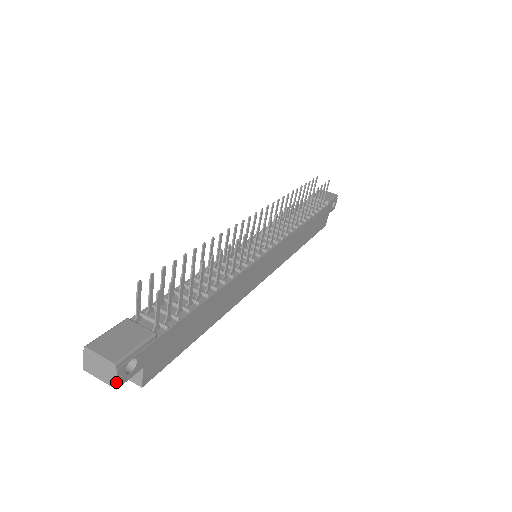
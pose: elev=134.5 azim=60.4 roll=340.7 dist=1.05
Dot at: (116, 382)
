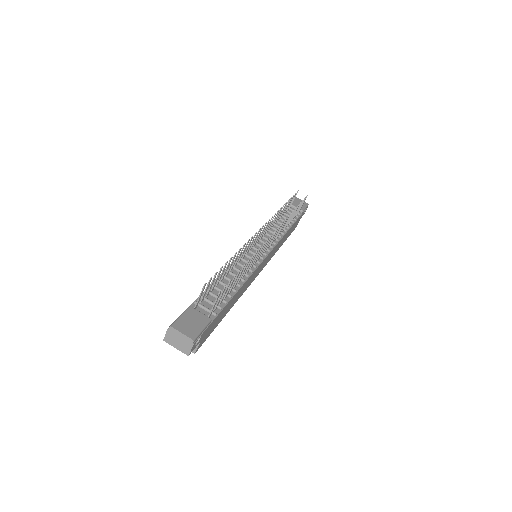
Dot at: (190, 351)
